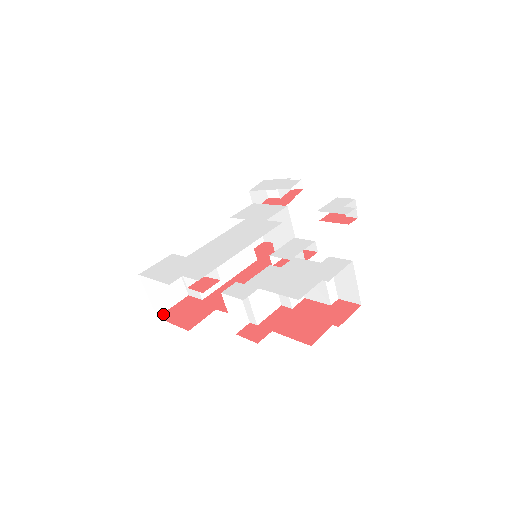
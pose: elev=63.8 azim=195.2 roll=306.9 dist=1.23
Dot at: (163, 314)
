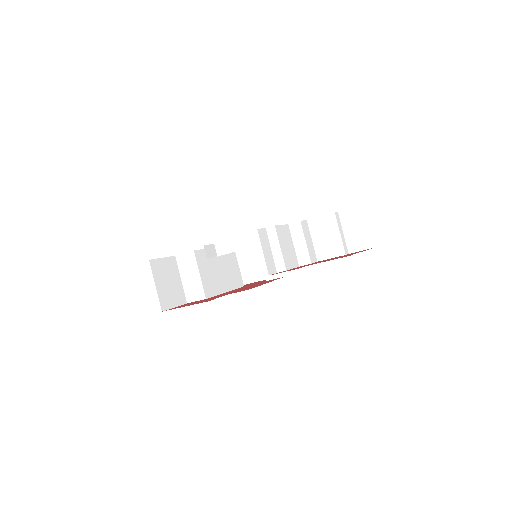
Dot at: (167, 309)
